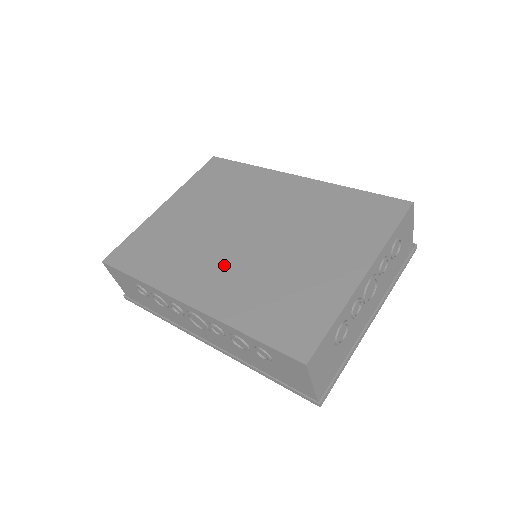
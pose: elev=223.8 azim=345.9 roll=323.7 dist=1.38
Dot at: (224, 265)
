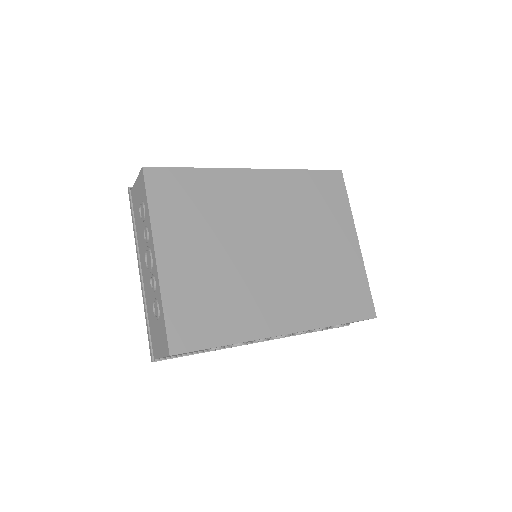
Dot at: (280, 286)
